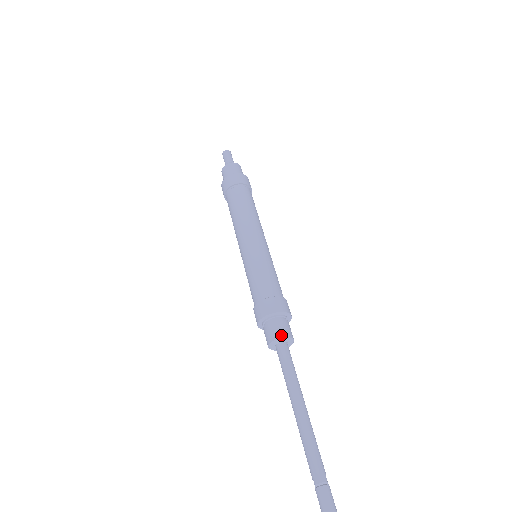
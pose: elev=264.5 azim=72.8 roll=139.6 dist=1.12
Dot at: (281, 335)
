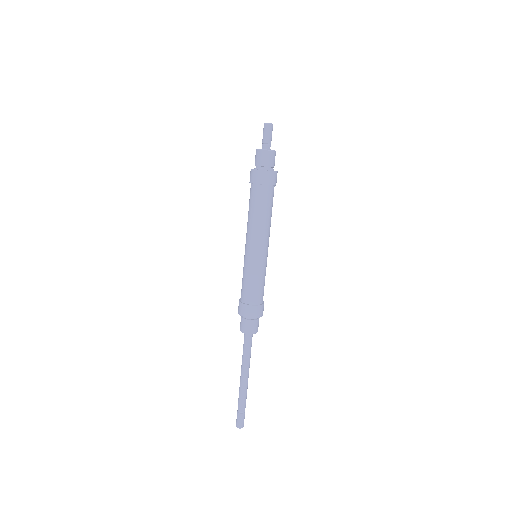
Dot at: (251, 332)
